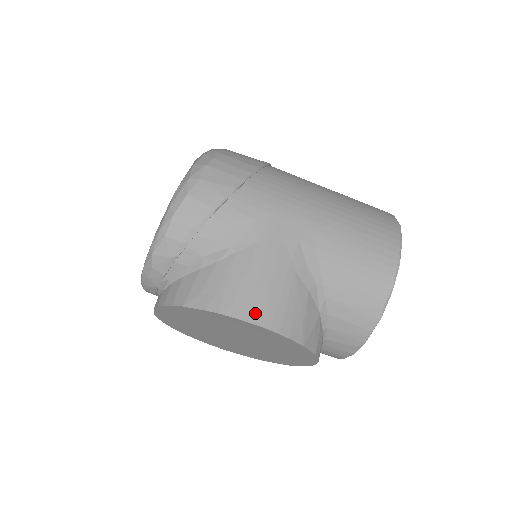
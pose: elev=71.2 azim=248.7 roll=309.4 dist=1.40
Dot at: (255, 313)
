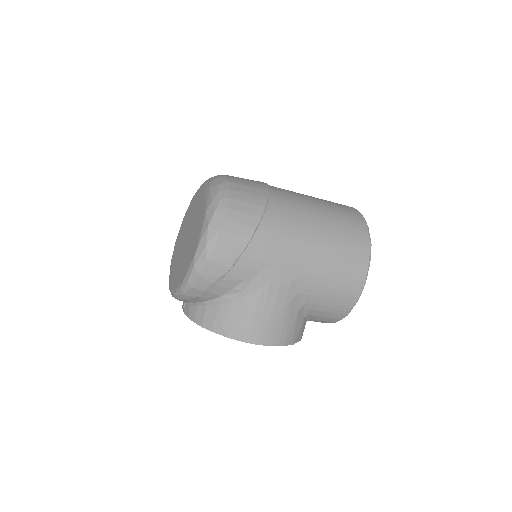
Dot at: (262, 338)
